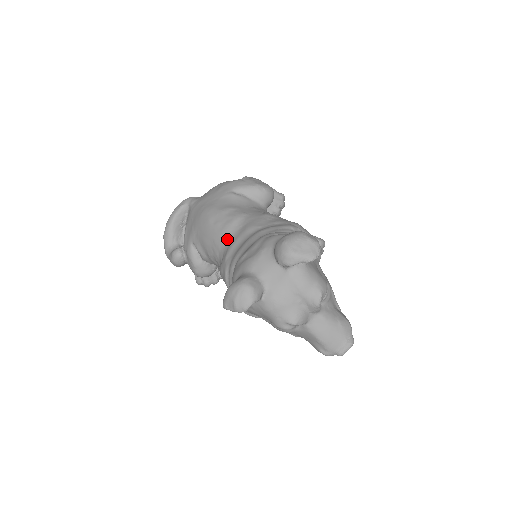
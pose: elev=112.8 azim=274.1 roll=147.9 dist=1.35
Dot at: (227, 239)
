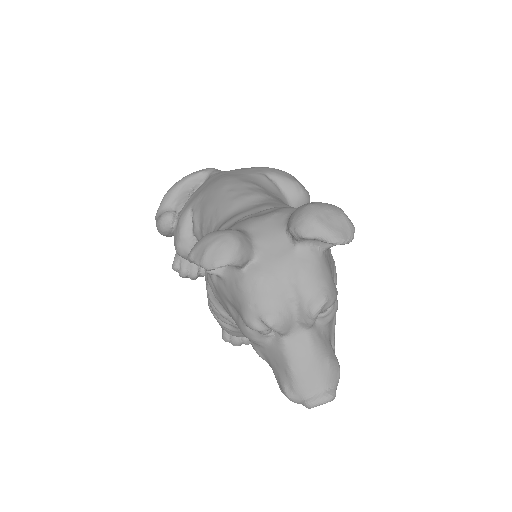
Dot at: (234, 210)
